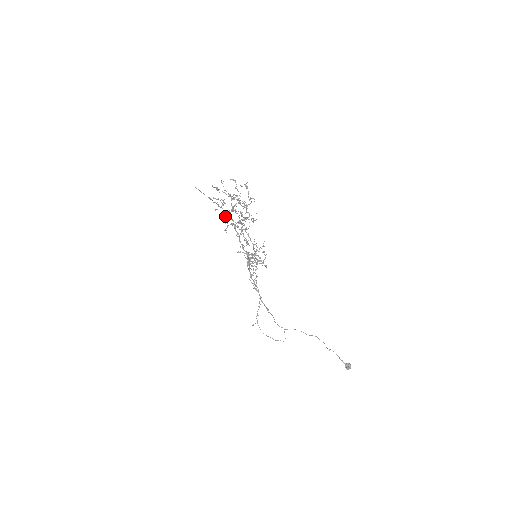
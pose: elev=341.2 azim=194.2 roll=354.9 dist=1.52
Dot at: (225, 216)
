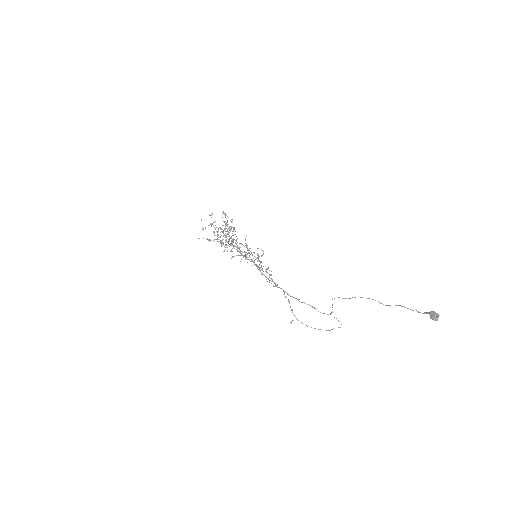
Dot at: (220, 242)
